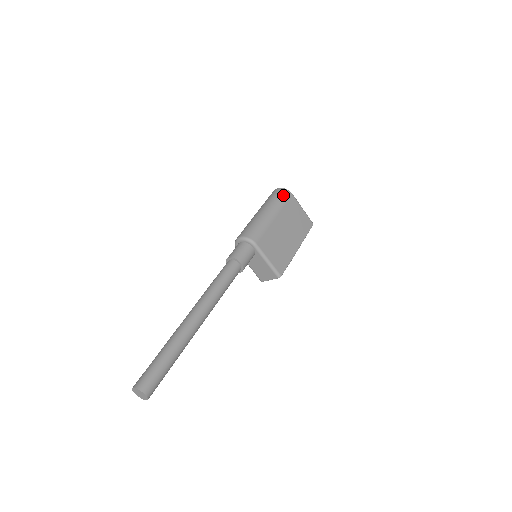
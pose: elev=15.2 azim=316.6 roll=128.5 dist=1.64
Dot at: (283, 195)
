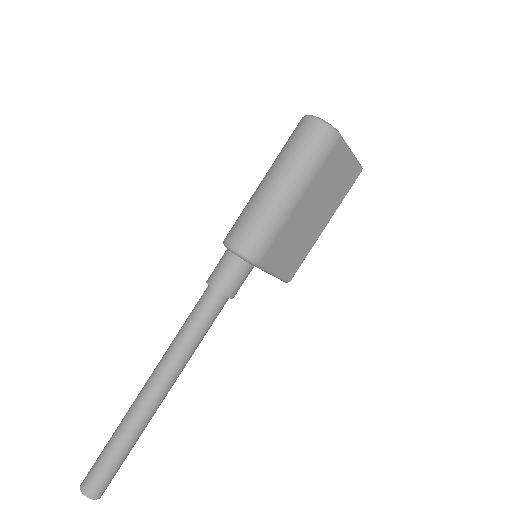
Dot at: (322, 146)
